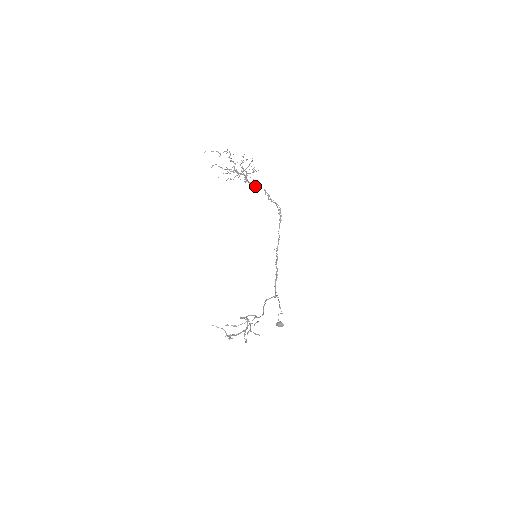
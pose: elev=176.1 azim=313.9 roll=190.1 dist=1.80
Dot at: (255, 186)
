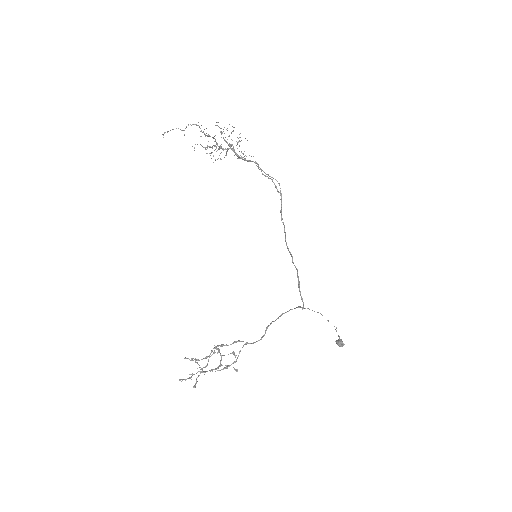
Dot at: occluded
